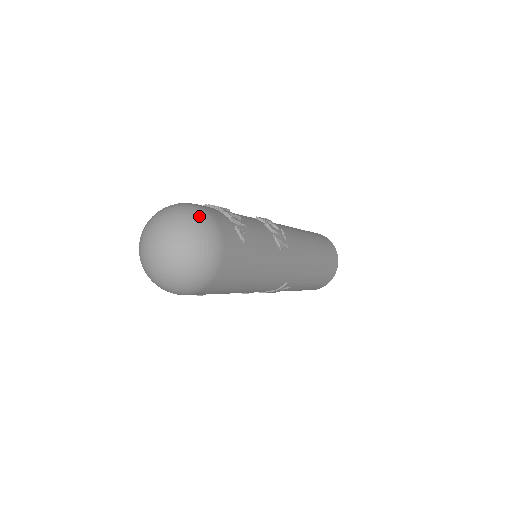
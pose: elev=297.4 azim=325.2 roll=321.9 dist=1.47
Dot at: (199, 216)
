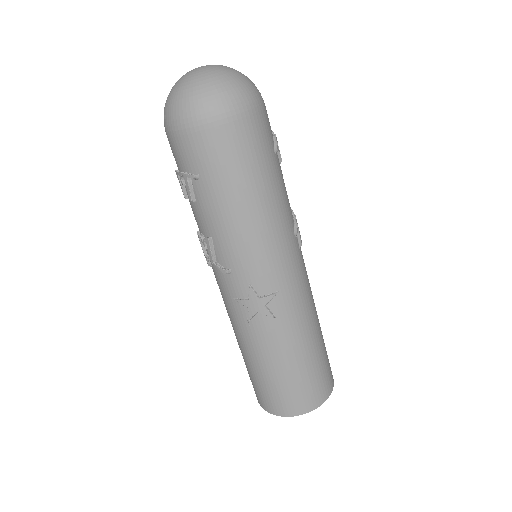
Dot at: occluded
